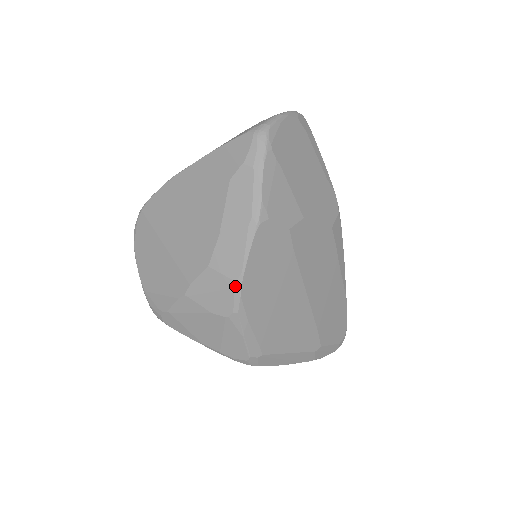
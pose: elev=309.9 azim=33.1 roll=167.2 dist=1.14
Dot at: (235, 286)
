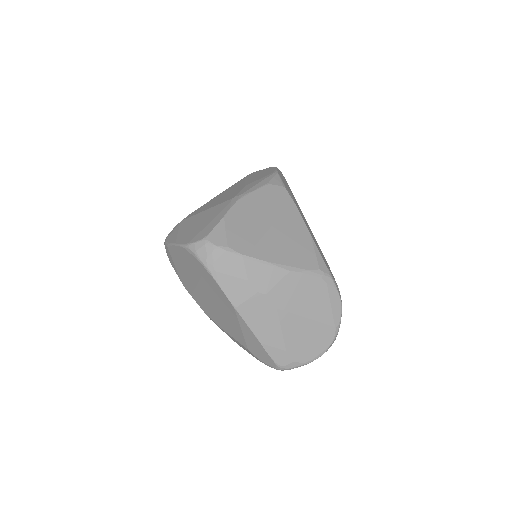
Dot at: occluded
